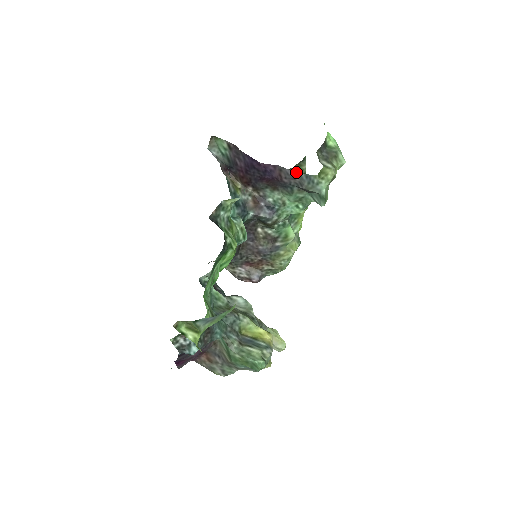
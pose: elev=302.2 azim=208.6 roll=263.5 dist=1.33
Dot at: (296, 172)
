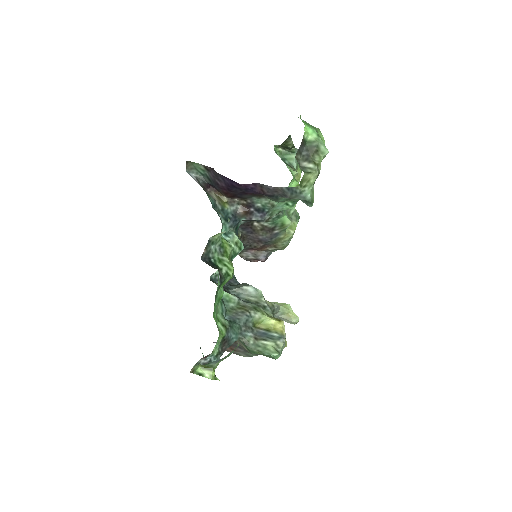
Dot at: (277, 187)
